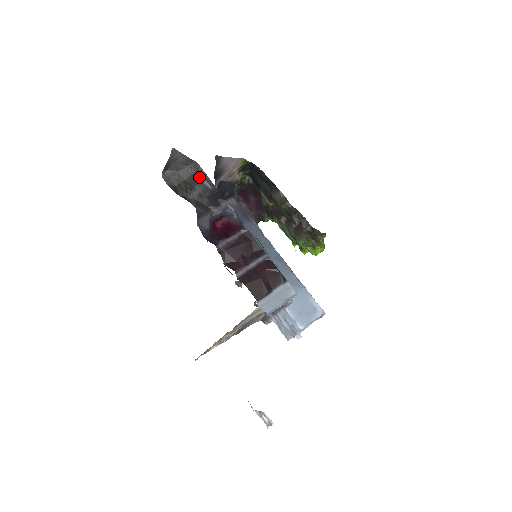
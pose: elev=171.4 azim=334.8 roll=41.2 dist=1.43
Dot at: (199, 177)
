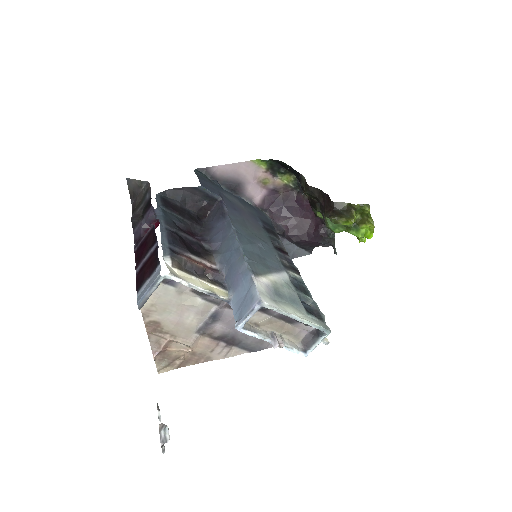
Dot at: (147, 193)
